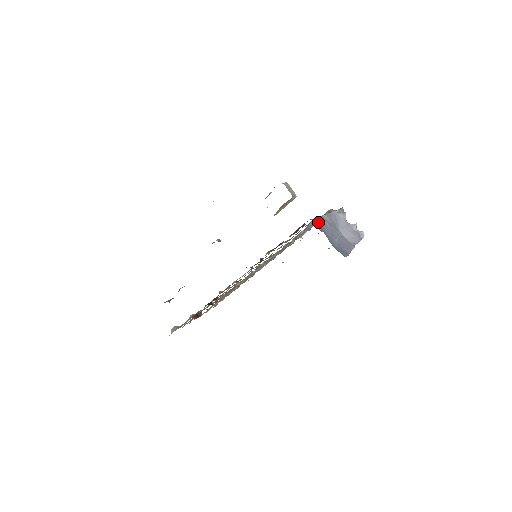
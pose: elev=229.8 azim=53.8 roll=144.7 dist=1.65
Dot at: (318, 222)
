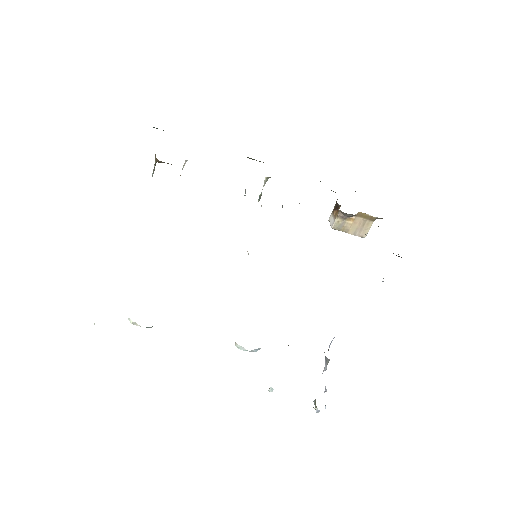
Dot at: occluded
